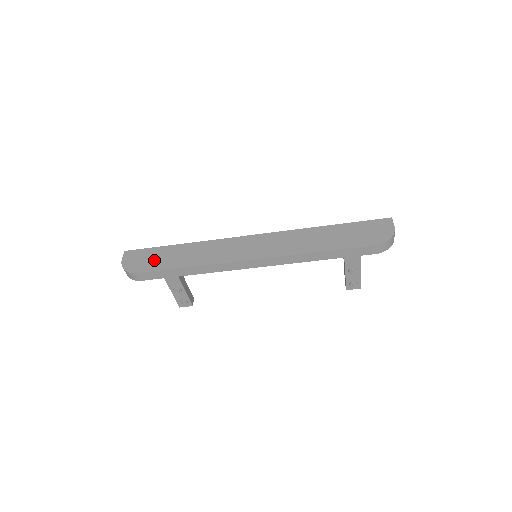
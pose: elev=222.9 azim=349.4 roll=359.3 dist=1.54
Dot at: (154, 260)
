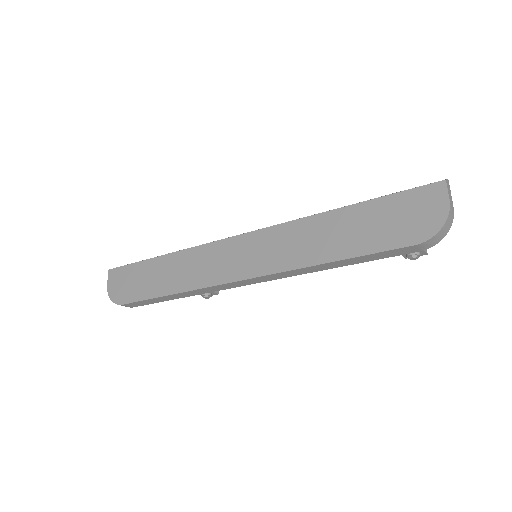
Dot at: (136, 284)
